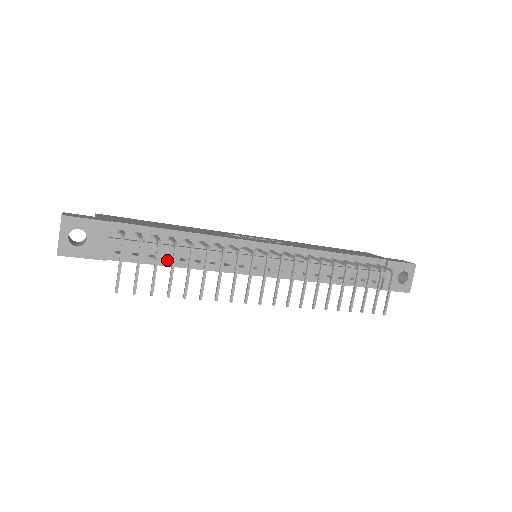
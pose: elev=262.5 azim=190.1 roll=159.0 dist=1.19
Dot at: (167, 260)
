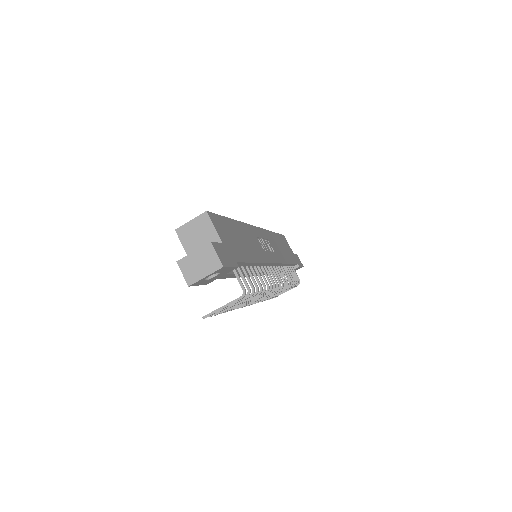
Dot at: occluded
